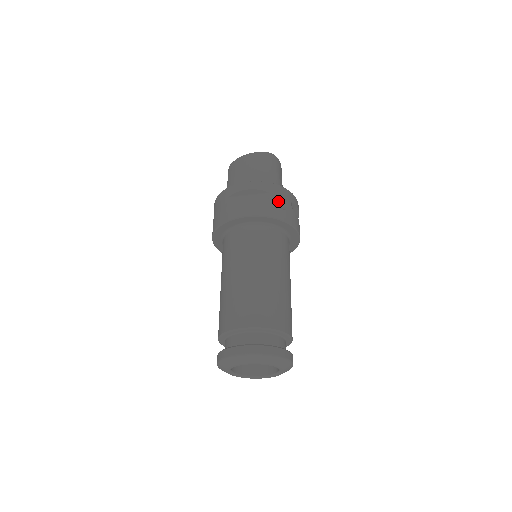
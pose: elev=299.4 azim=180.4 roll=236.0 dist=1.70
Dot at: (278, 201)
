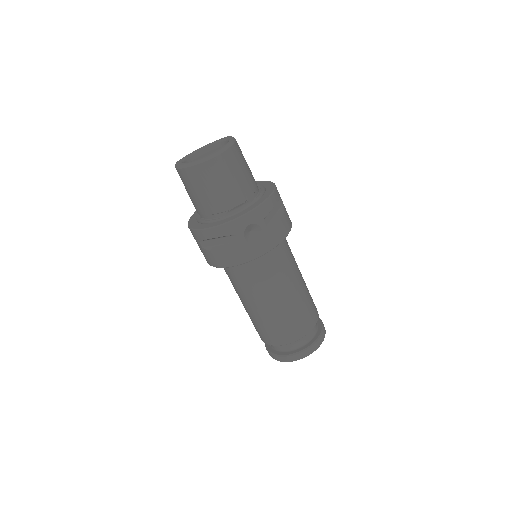
Dot at: (249, 229)
